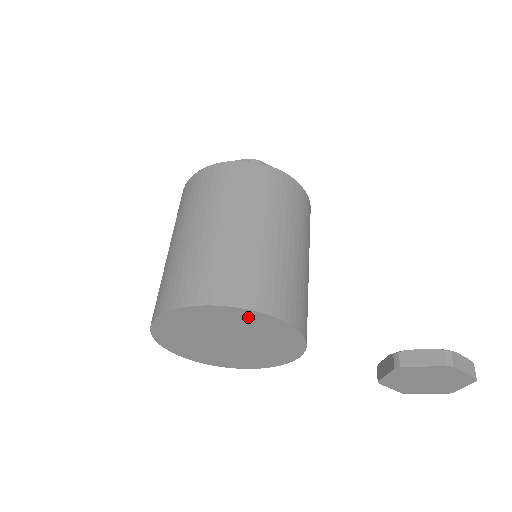
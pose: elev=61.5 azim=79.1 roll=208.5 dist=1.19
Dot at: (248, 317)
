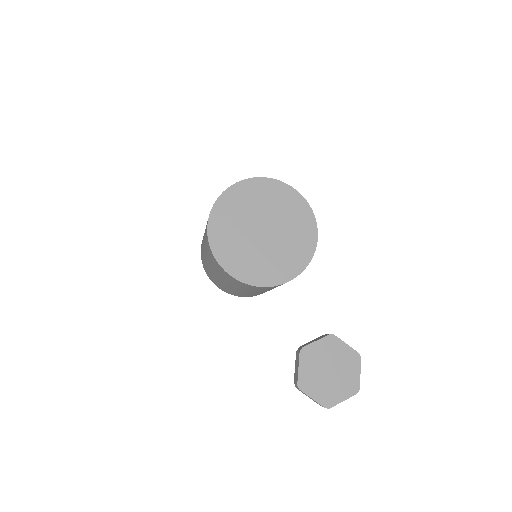
Dot at: (306, 221)
